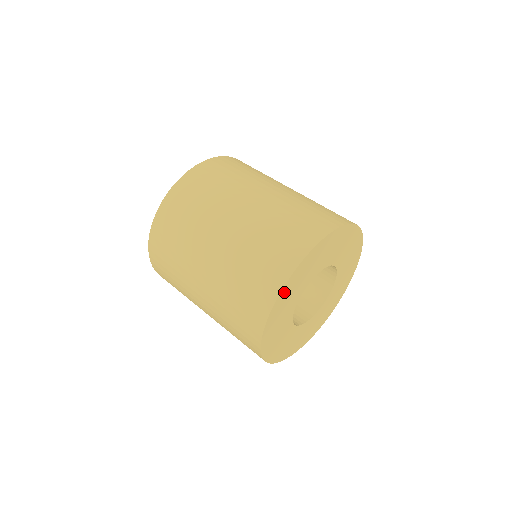
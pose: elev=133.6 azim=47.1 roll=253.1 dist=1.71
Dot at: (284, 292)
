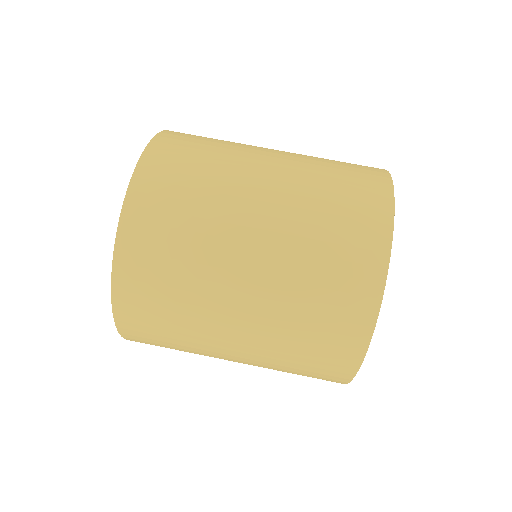
Dot at: occluded
